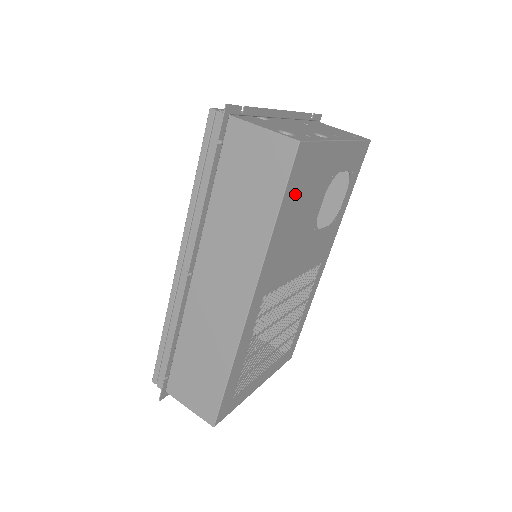
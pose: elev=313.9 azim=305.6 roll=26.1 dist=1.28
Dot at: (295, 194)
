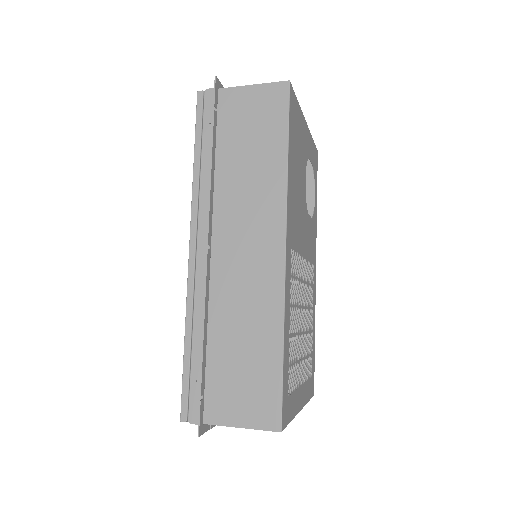
Dot at: (293, 139)
